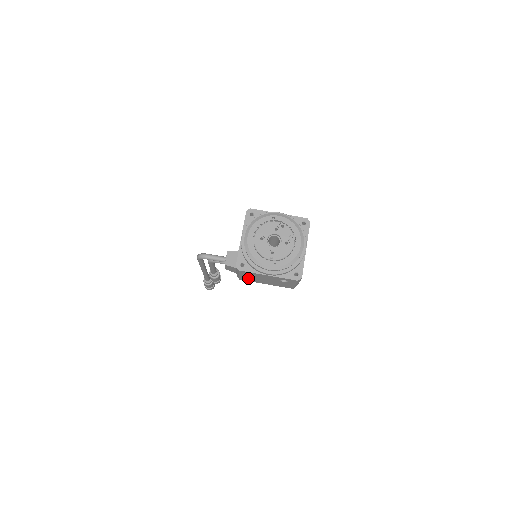
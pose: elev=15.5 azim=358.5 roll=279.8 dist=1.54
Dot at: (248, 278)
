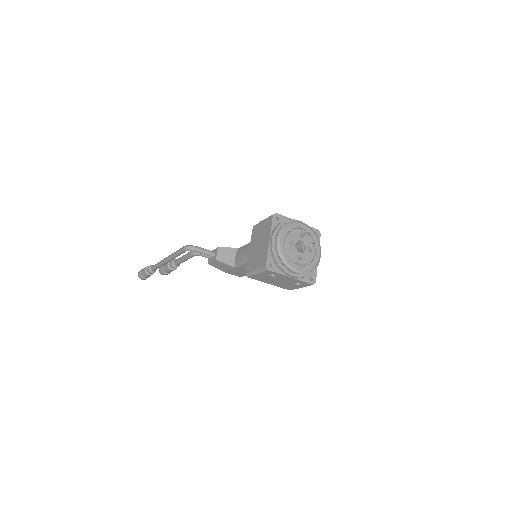
Dot at: (262, 277)
